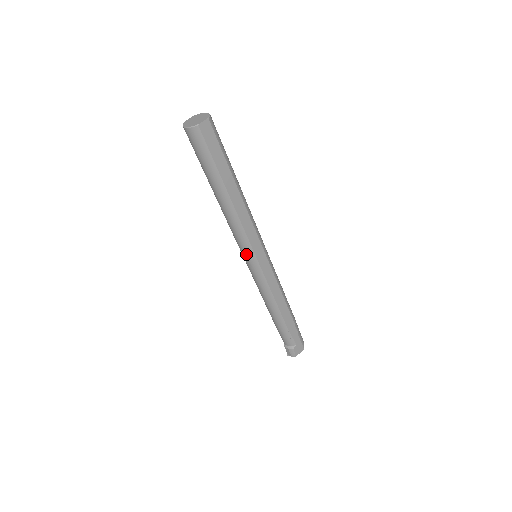
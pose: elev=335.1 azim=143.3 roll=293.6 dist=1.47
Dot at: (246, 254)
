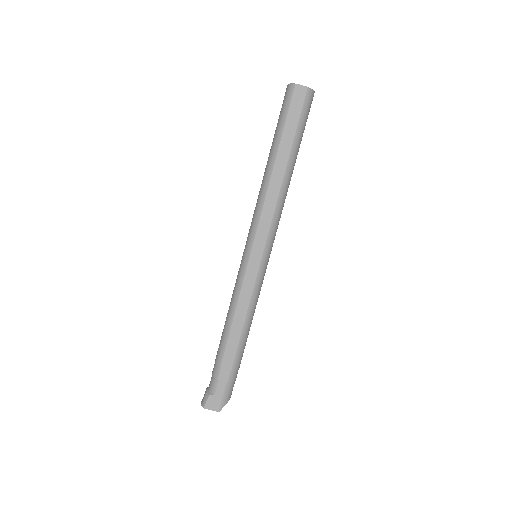
Dot at: (248, 239)
